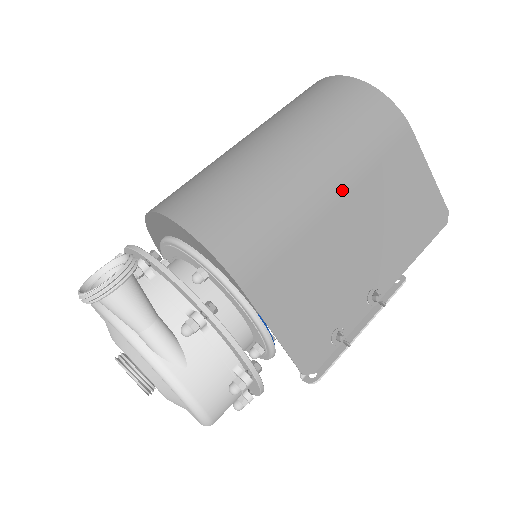
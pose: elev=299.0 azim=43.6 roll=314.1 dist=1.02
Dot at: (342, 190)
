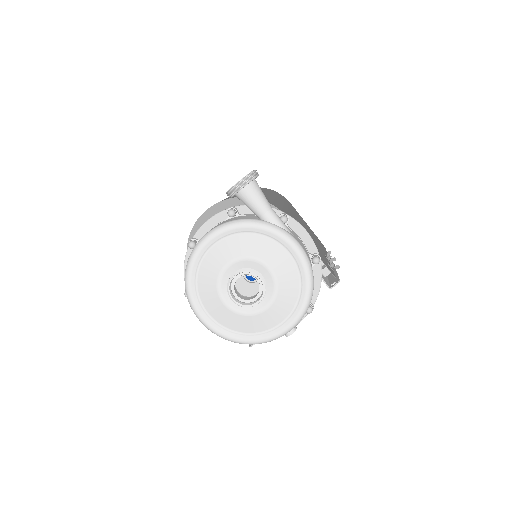
Dot at: (288, 207)
